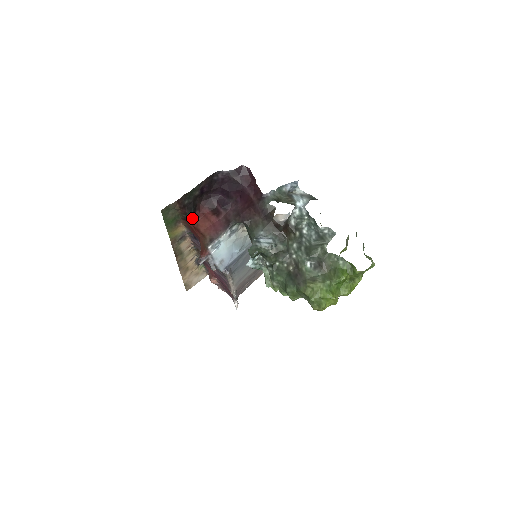
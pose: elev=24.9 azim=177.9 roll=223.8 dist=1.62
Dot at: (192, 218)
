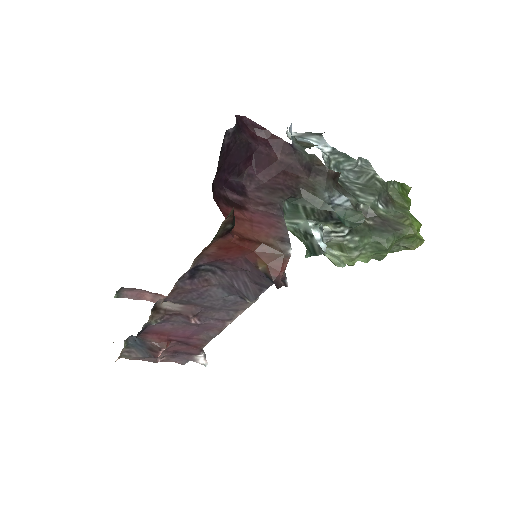
Dot at: (232, 226)
